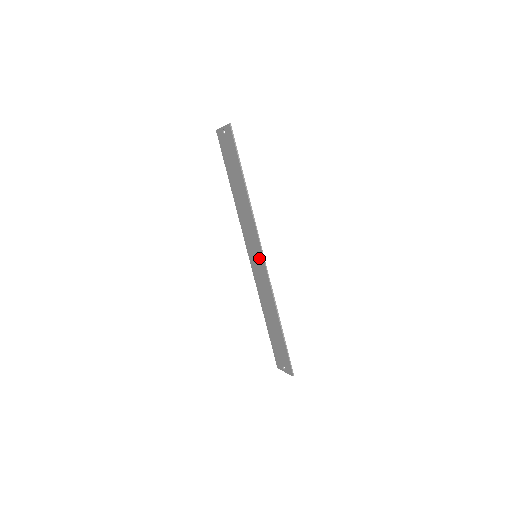
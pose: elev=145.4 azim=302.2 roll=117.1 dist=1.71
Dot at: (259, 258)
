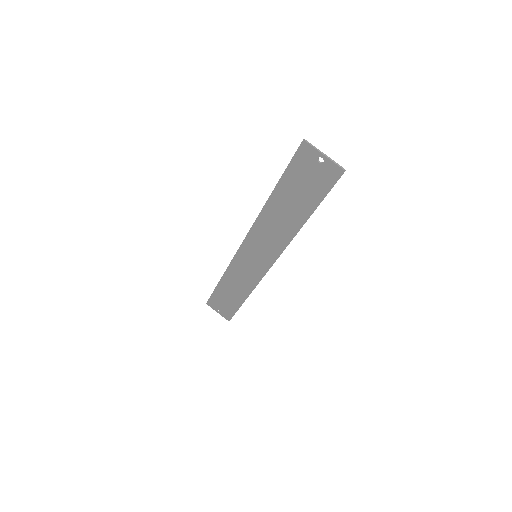
Dot at: (262, 263)
